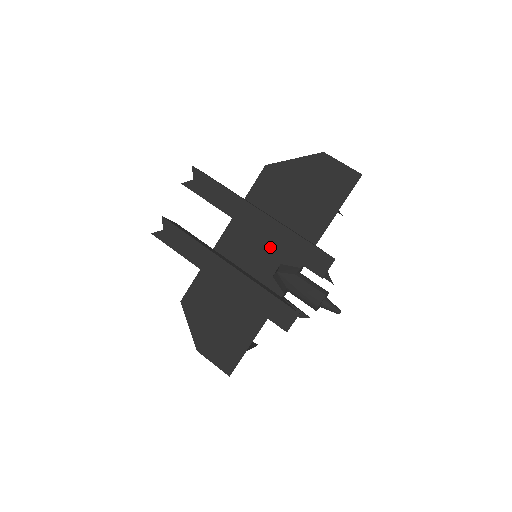
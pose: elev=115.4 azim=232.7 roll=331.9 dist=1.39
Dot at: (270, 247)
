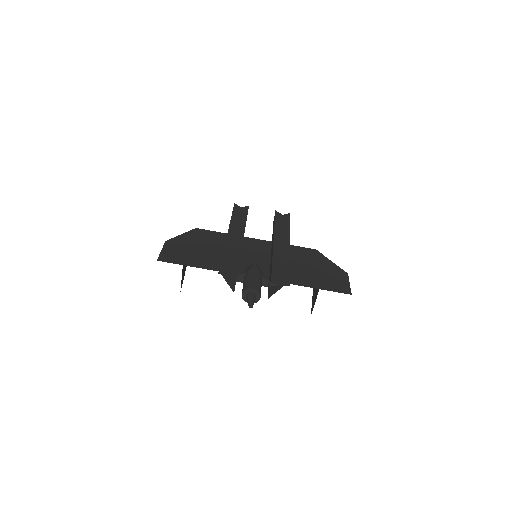
Dot at: (267, 262)
